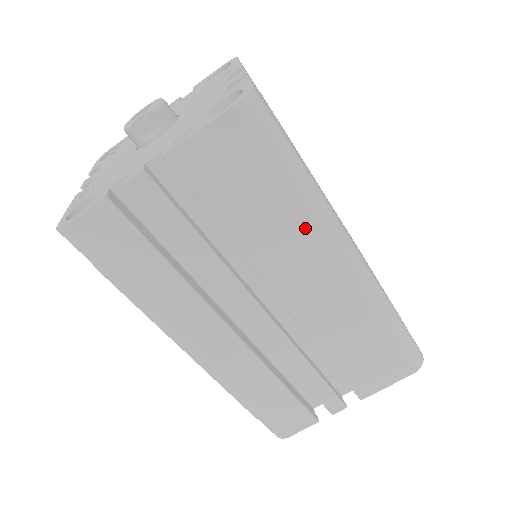
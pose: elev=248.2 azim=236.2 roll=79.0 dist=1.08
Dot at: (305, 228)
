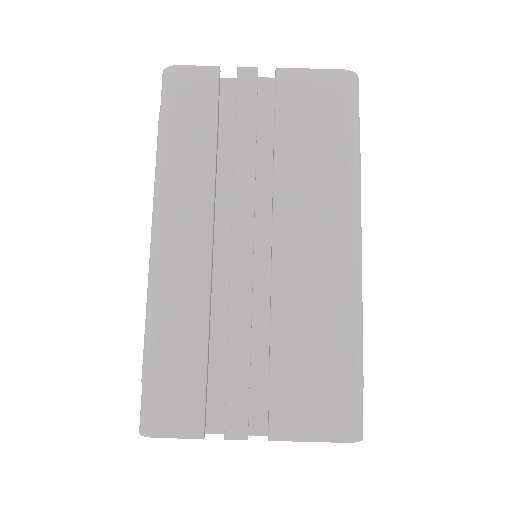
Dot at: (336, 184)
